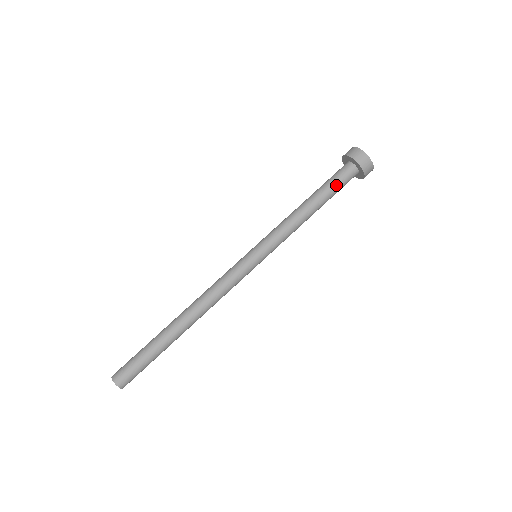
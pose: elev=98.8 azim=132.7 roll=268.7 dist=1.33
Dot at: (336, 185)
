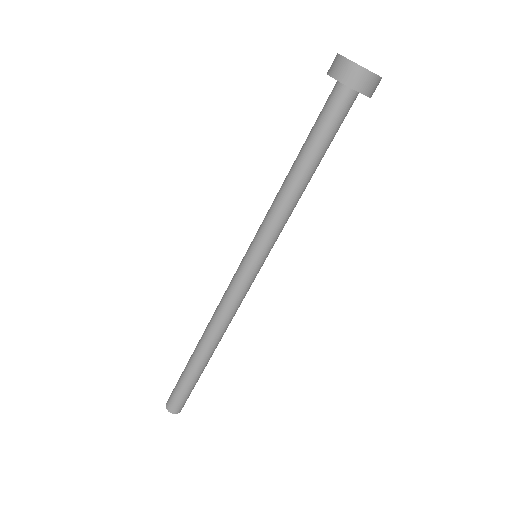
Dot at: (333, 133)
